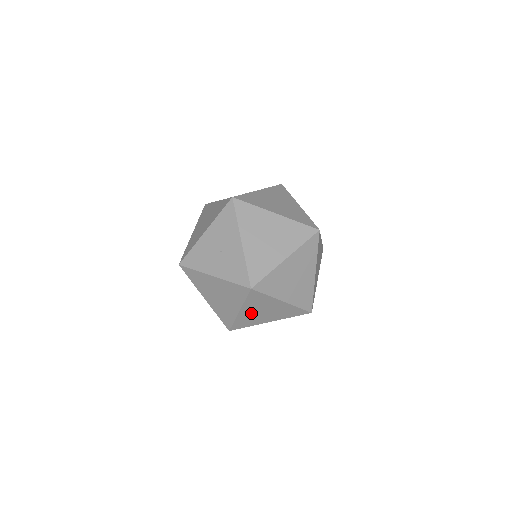
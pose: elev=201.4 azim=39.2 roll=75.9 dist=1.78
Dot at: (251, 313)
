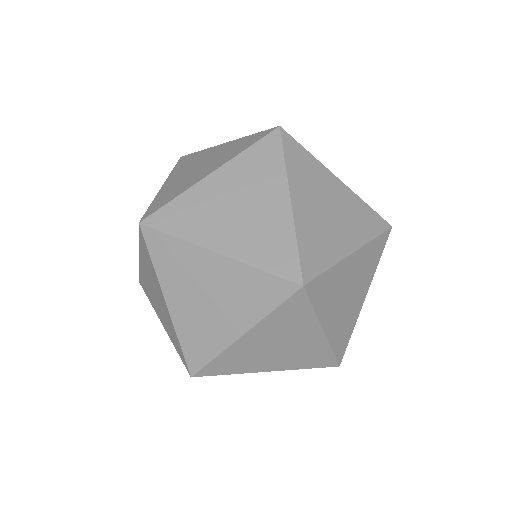
Dot at: (219, 195)
